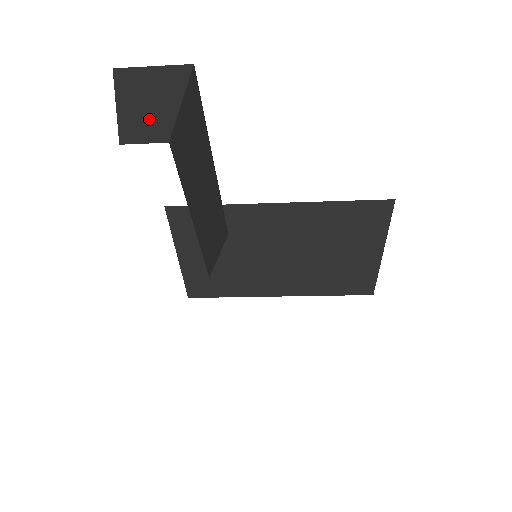
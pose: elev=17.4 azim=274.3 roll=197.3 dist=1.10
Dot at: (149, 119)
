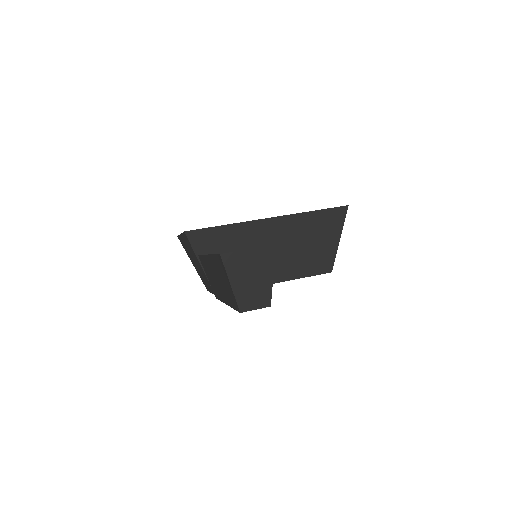
Dot at: (255, 292)
